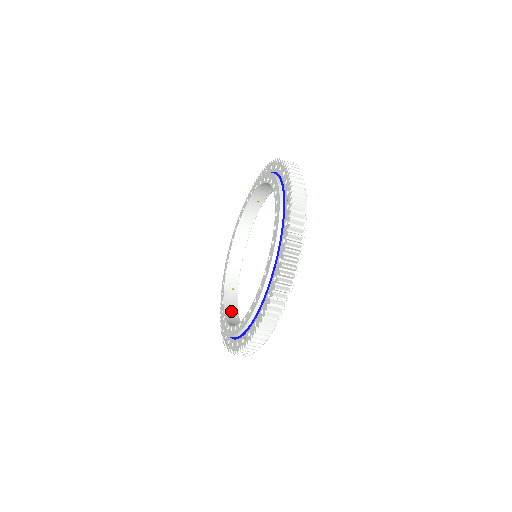
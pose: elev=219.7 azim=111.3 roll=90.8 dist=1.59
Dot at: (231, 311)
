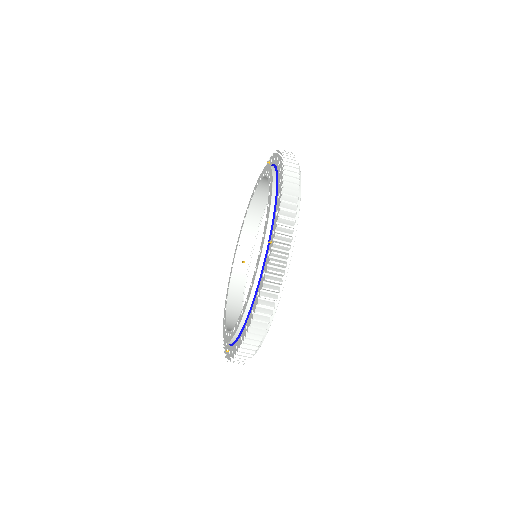
Dot at: occluded
